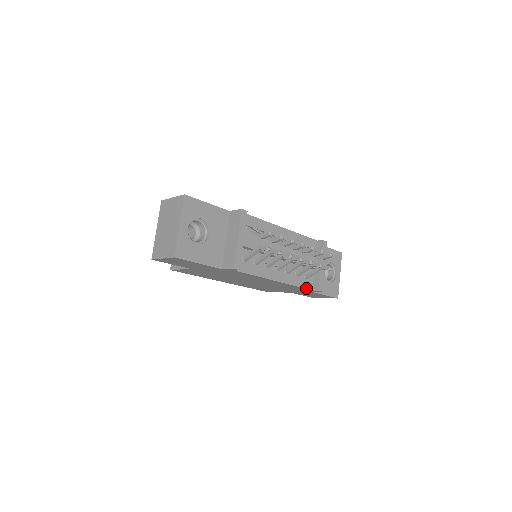
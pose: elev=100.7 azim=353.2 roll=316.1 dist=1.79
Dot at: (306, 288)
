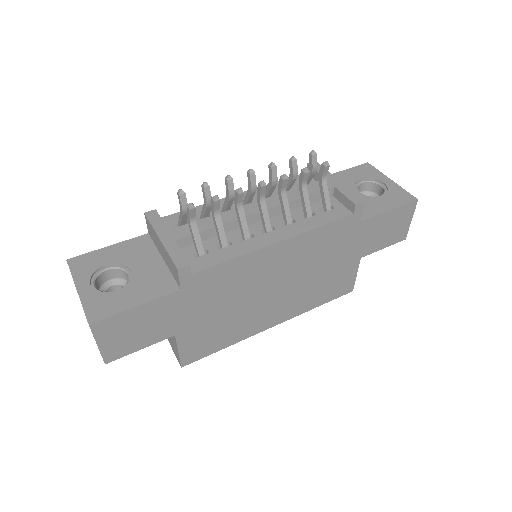
Dot at: (339, 219)
